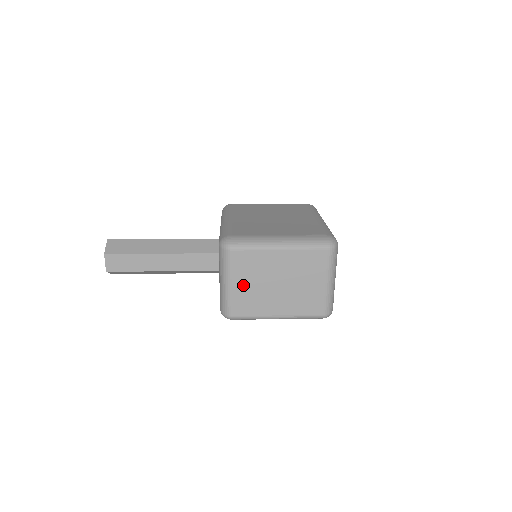
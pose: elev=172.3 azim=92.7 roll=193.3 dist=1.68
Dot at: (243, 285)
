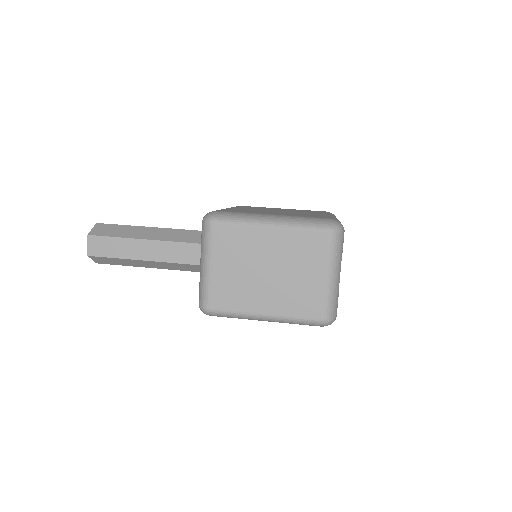
Dot at: (224, 269)
